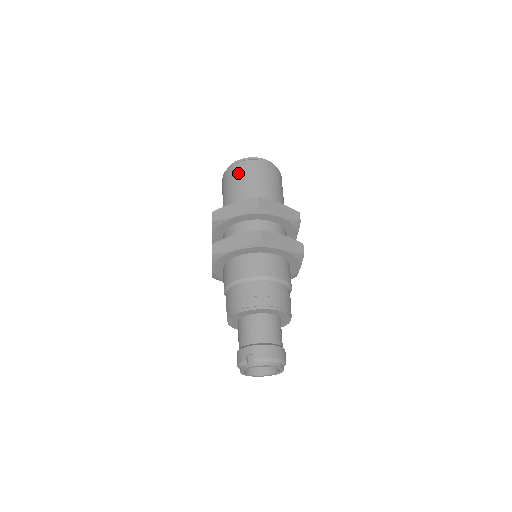
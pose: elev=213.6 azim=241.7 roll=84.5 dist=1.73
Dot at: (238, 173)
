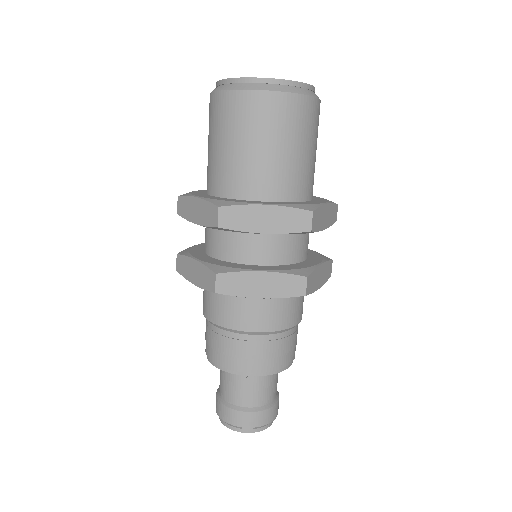
Dot at: (269, 119)
